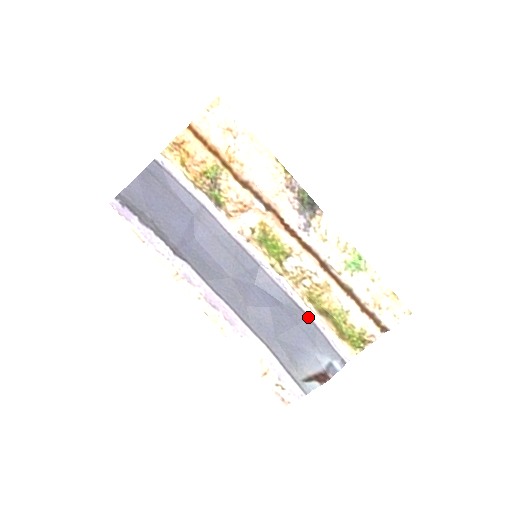
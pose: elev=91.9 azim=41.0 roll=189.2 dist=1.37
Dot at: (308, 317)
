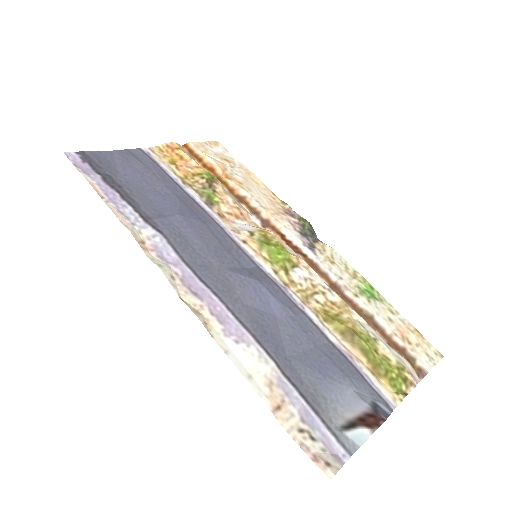
Dot at: (327, 339)
